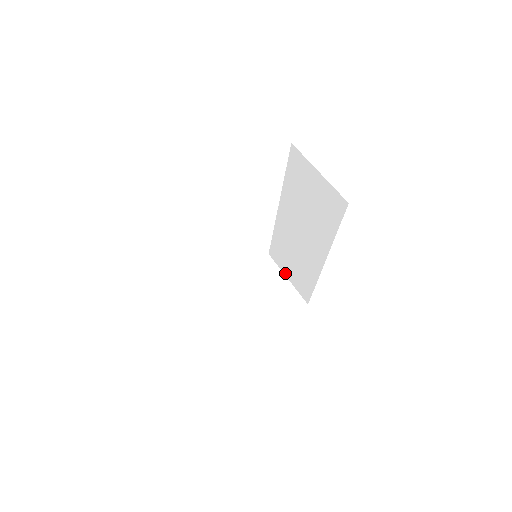
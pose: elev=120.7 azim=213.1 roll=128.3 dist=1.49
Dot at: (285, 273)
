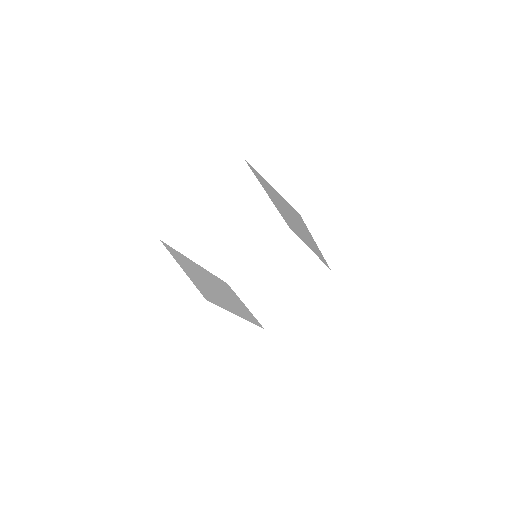
Dot at: (305, 244)
